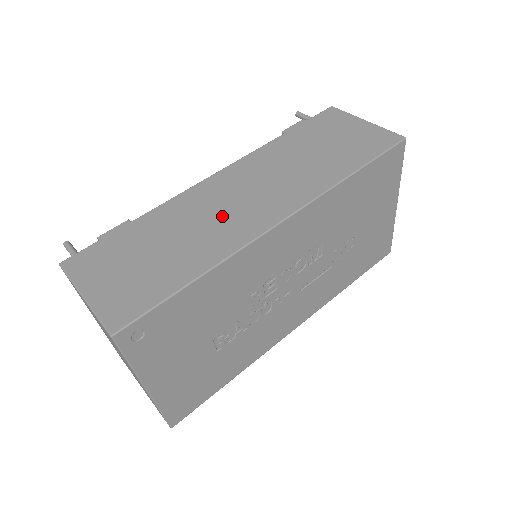
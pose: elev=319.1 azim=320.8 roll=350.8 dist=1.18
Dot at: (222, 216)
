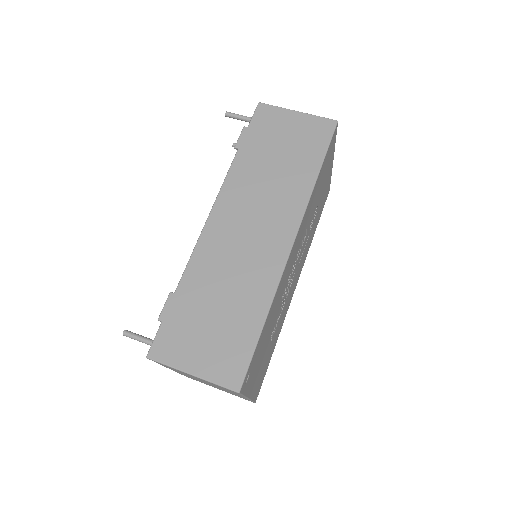
Dot at: (245, 257)
